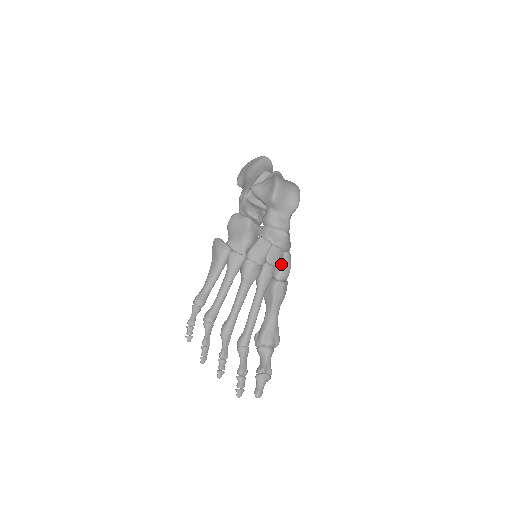
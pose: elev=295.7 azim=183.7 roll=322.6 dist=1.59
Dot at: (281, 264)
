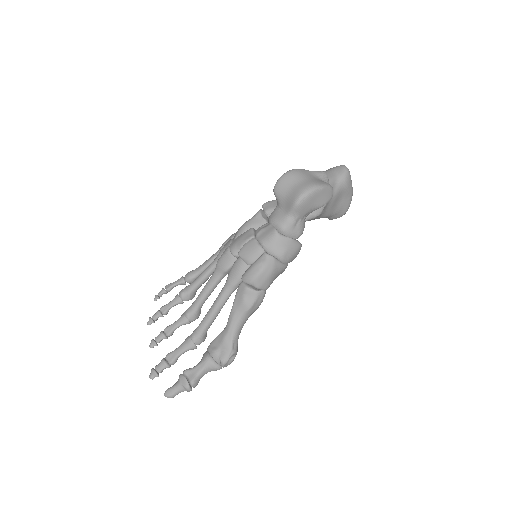
Dot at: (253, 263)
